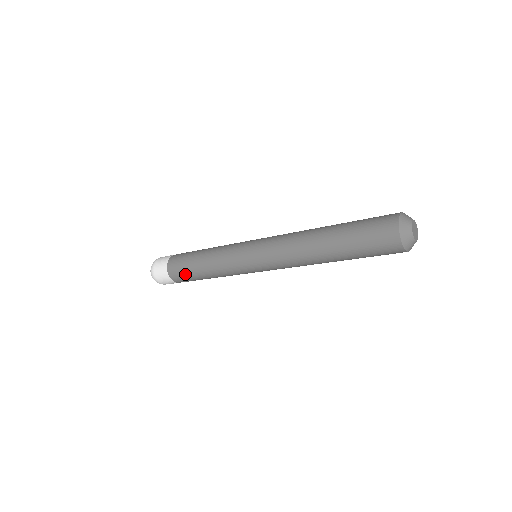
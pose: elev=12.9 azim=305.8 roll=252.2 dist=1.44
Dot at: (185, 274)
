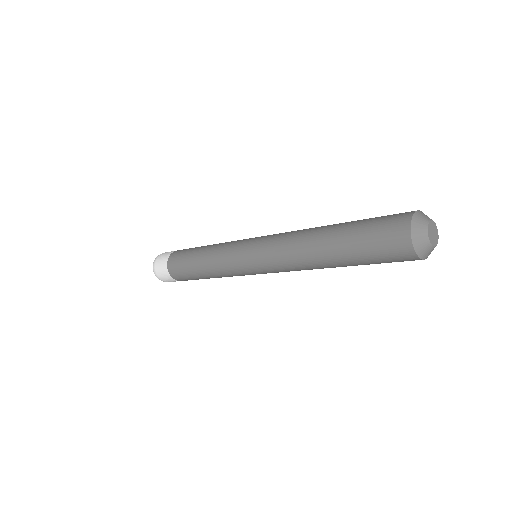
Dot at: occluded
